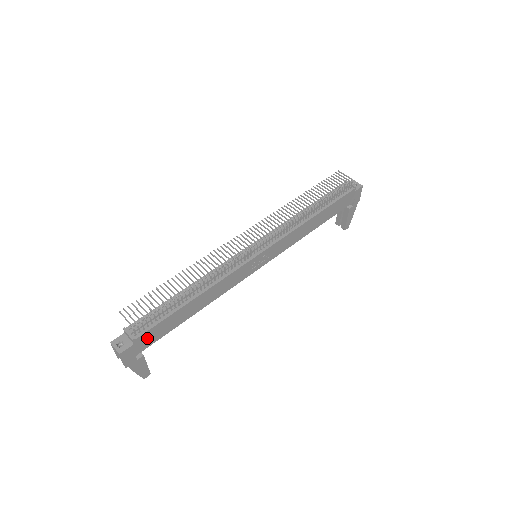
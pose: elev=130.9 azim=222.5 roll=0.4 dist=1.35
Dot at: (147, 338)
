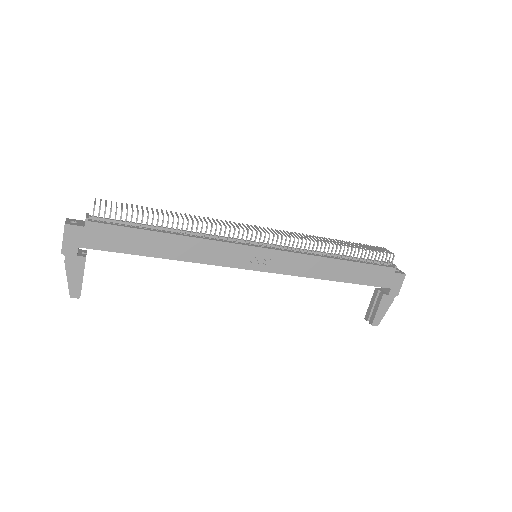
Dot at: (100, 235)
